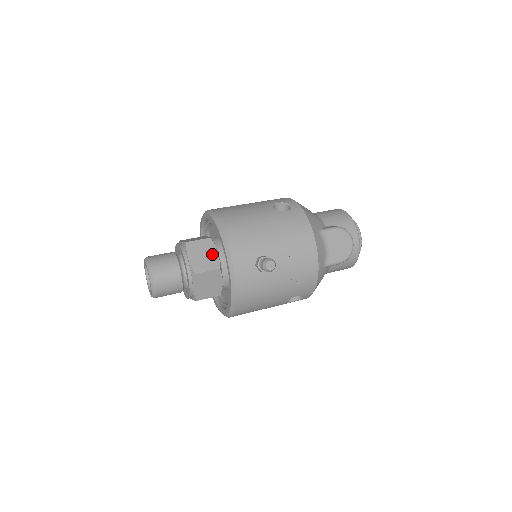
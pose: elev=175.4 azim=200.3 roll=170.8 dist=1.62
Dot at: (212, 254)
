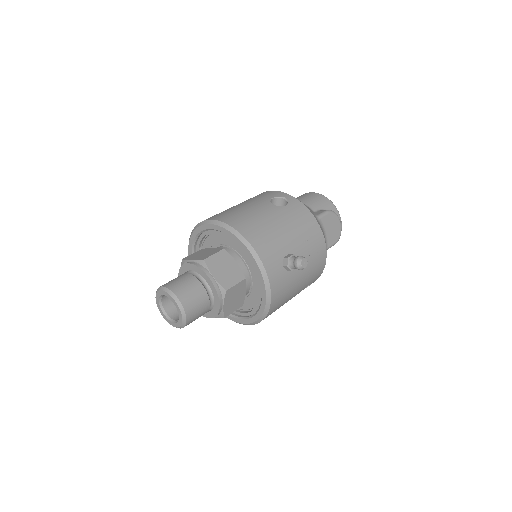
Dot at: (232, 265)
